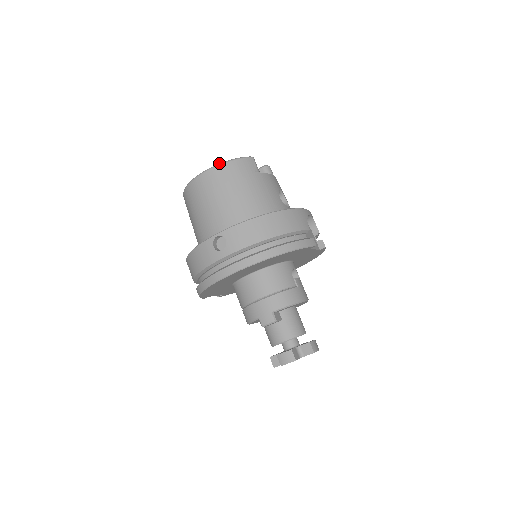
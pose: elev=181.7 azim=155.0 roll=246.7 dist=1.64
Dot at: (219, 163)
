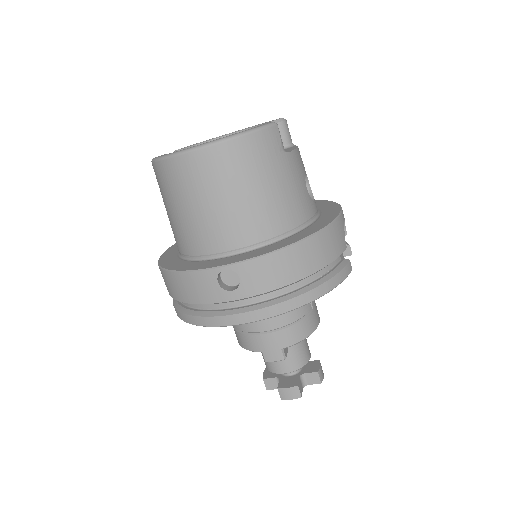
Dot at: (227, 136)
